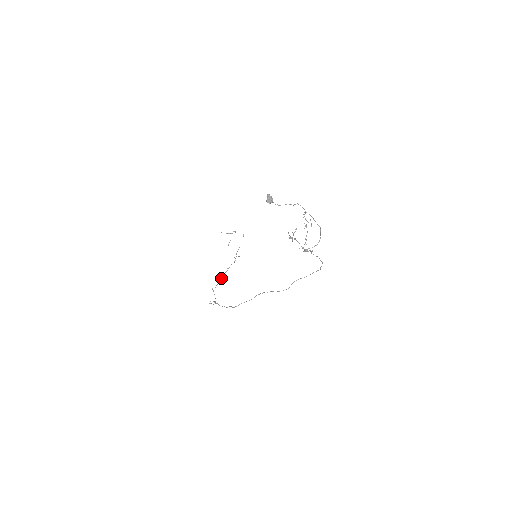
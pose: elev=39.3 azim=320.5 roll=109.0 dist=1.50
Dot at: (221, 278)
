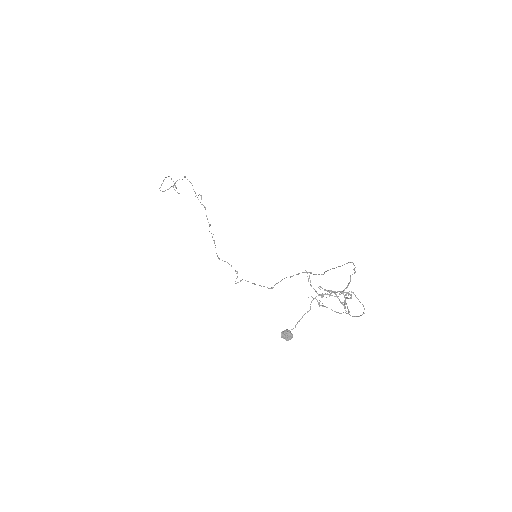
Dot at: (212, 237)
